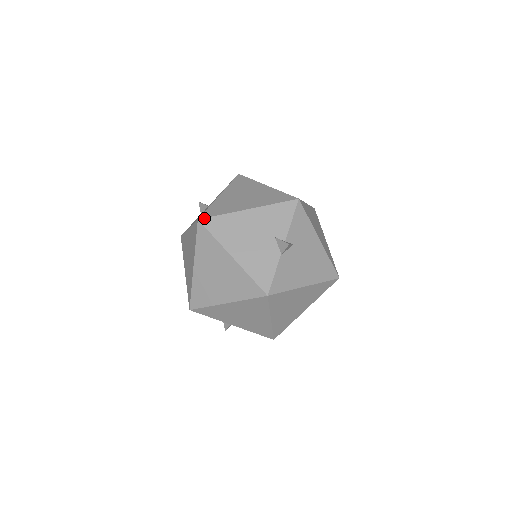
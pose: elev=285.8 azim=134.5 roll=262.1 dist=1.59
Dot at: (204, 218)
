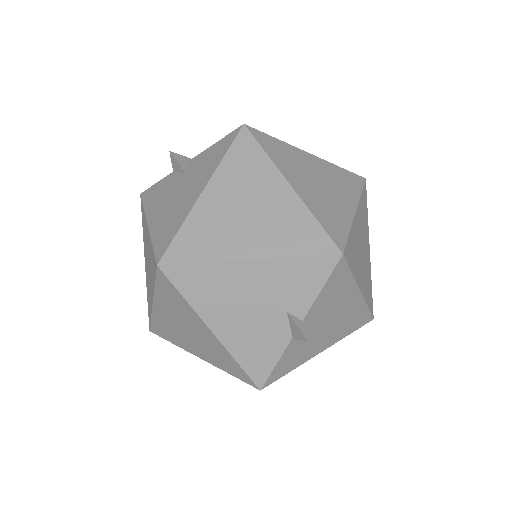
Dot at: (168, 264)
